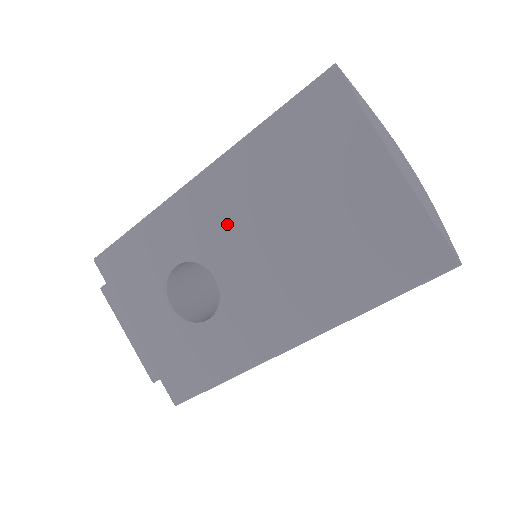
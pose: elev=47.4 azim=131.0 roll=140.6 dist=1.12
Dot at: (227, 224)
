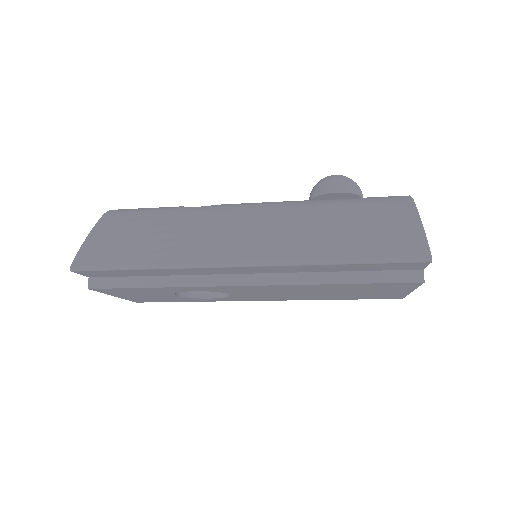
Dot at: (262, 289)
